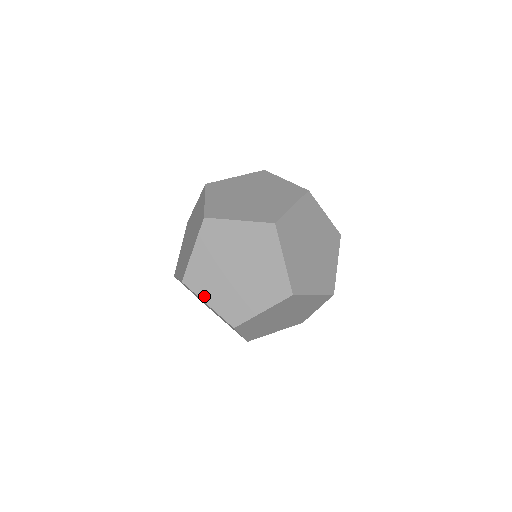
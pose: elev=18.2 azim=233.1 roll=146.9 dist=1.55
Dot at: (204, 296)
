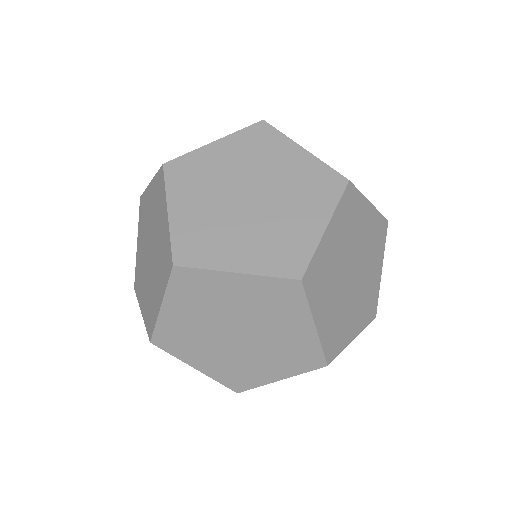
Dot at: occluded
